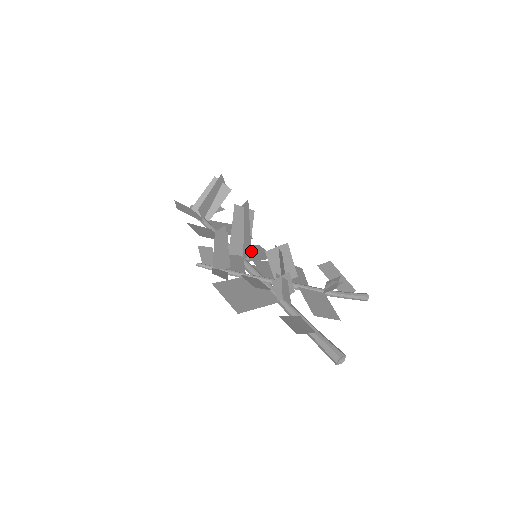
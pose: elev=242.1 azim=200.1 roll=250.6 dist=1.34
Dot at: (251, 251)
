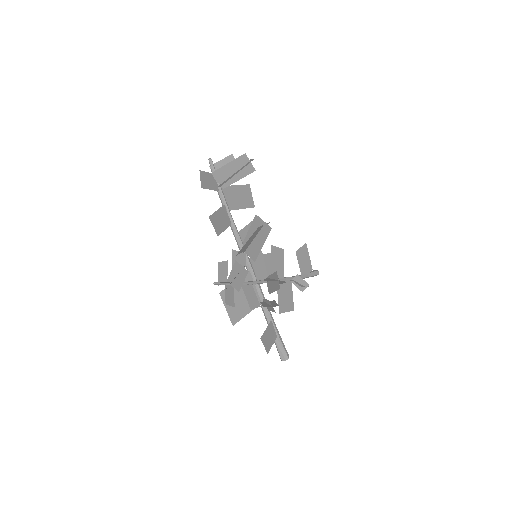
Dot at: occluded
